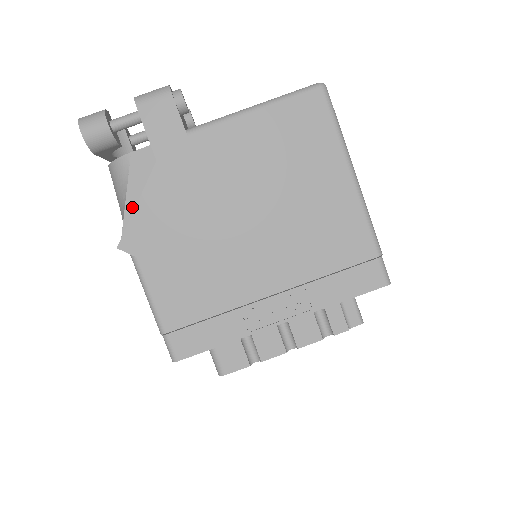
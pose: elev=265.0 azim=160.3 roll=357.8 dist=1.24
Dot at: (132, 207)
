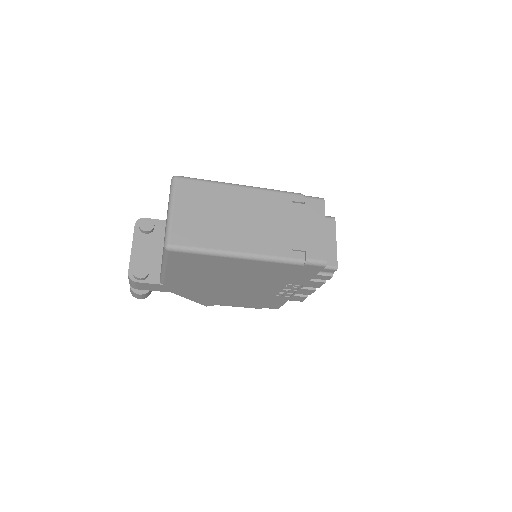
Dot at: occluded
